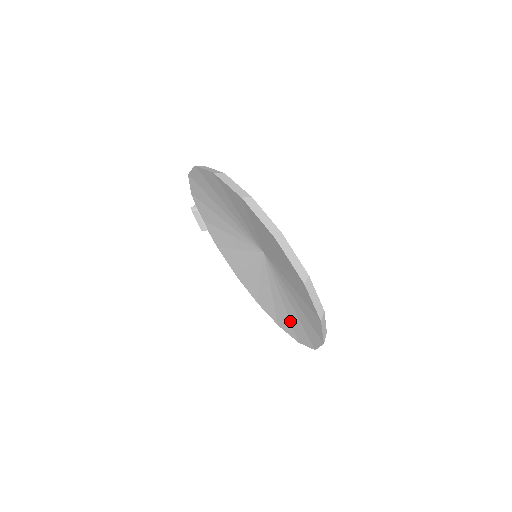
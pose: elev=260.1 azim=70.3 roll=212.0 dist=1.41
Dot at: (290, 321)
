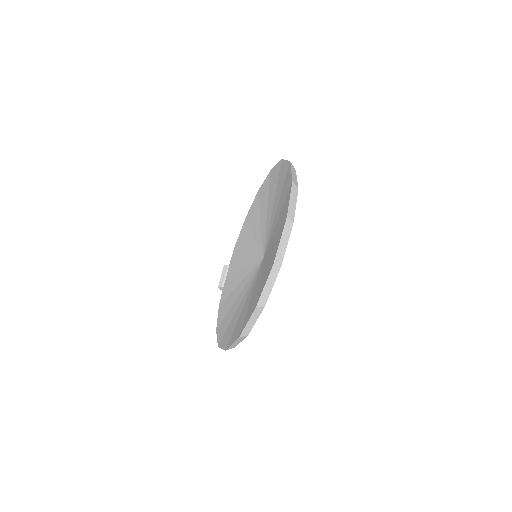
Dot at: occluded
